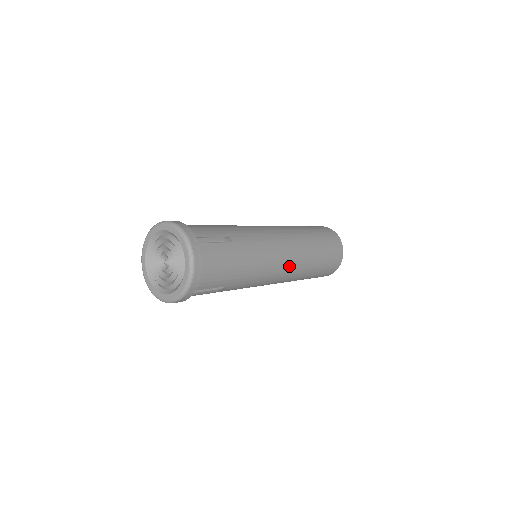
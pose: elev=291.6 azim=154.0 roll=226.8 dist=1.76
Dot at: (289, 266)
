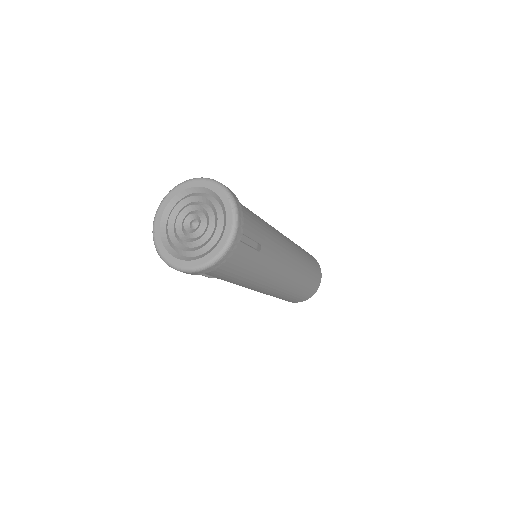
Dot at: (291, 247)
